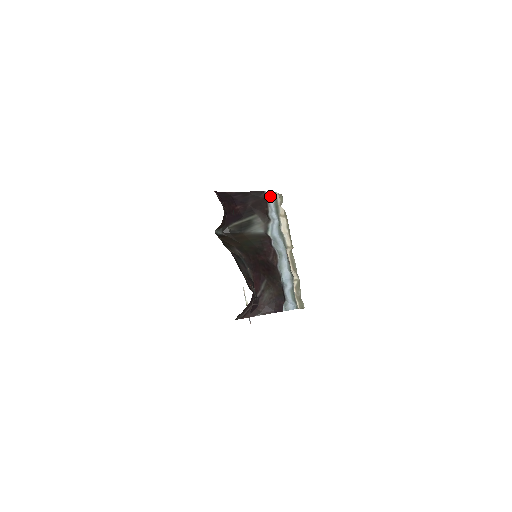
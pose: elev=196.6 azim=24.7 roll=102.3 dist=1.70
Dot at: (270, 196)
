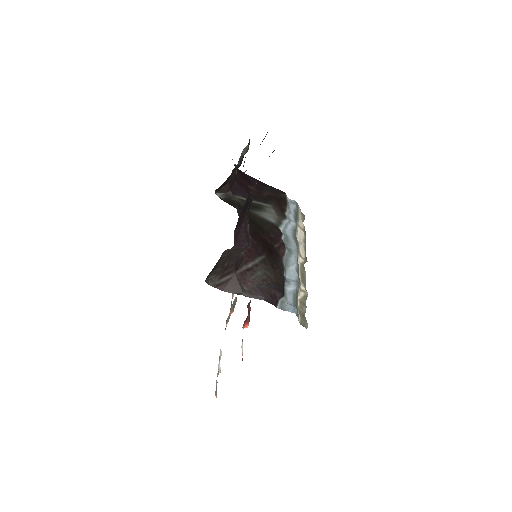
Dot at: (291, 202)
